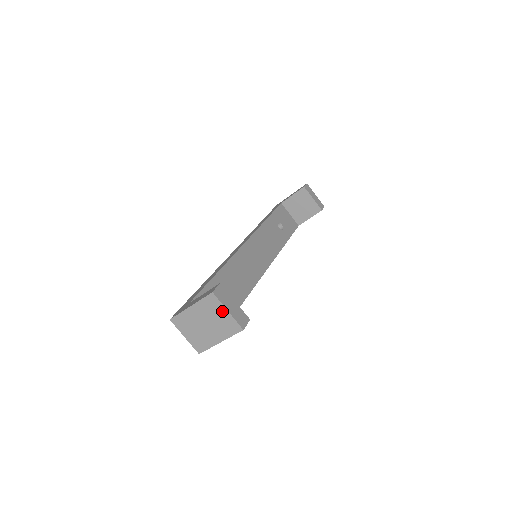
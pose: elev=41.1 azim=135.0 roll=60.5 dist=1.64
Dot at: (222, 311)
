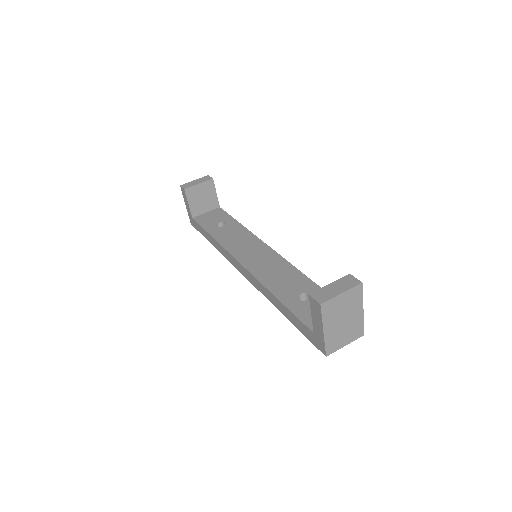
Dot at: (339, 300)
